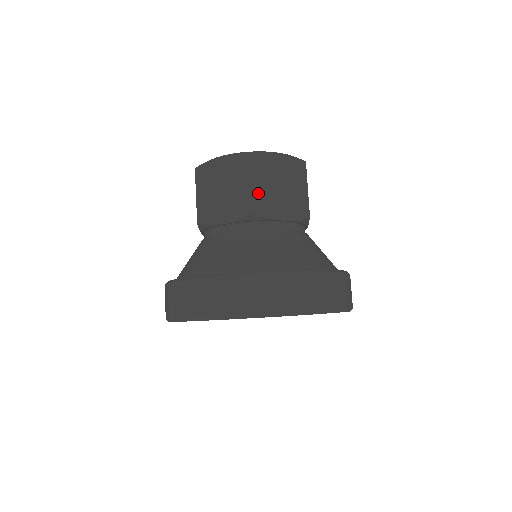
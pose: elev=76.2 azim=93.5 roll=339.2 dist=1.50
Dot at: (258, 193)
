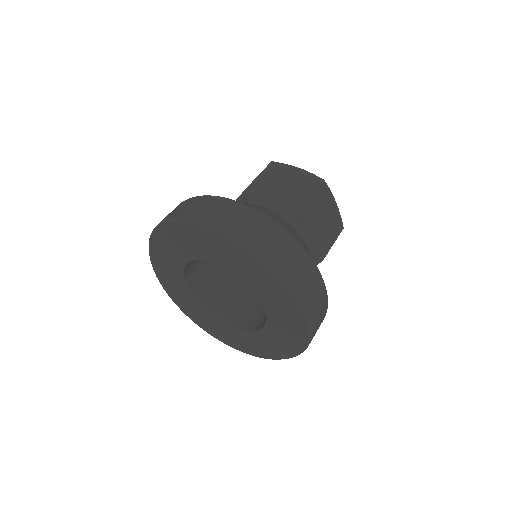
Dot at: (312, 205)
